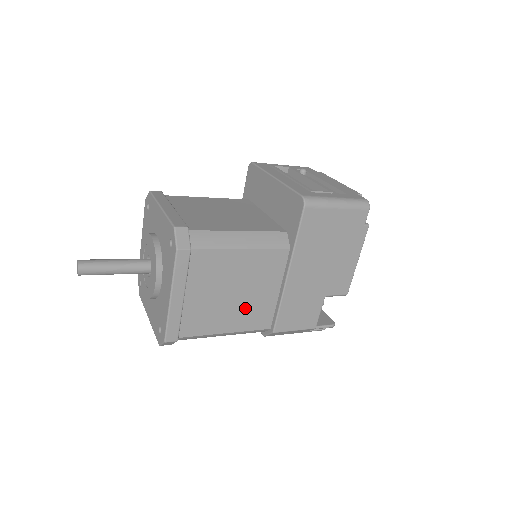
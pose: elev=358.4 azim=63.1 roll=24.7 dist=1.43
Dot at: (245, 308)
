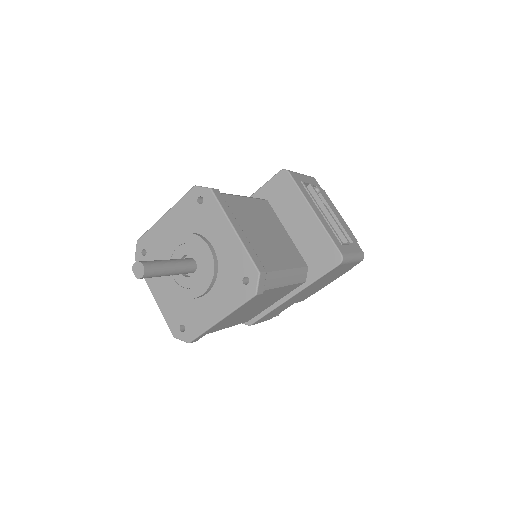
Dot at: (249, 314)
